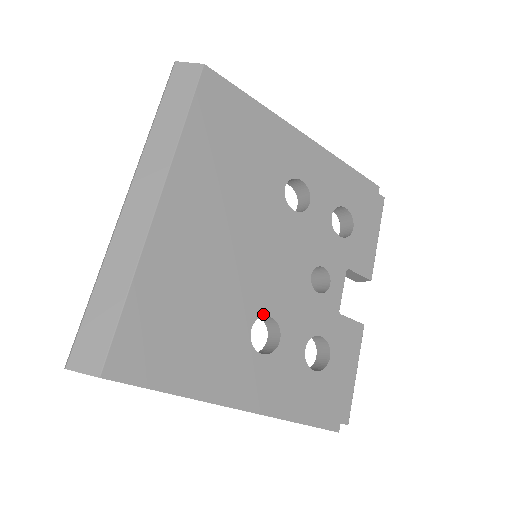
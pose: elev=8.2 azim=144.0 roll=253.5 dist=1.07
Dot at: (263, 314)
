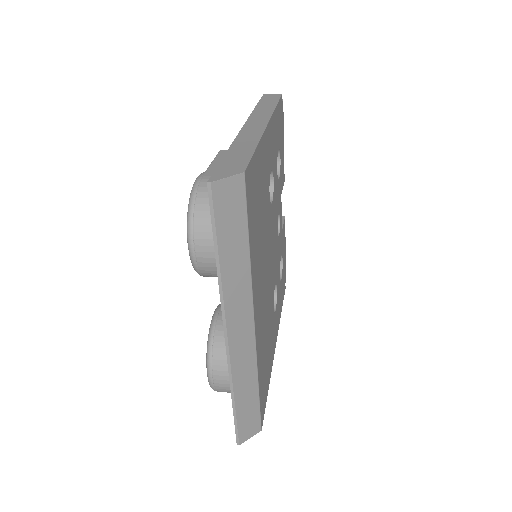
Dot at: occluded
